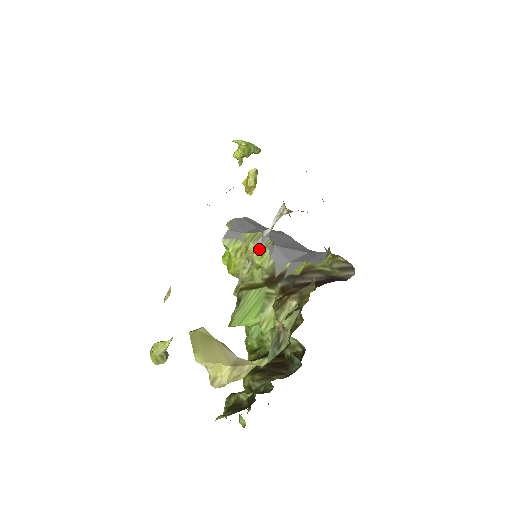
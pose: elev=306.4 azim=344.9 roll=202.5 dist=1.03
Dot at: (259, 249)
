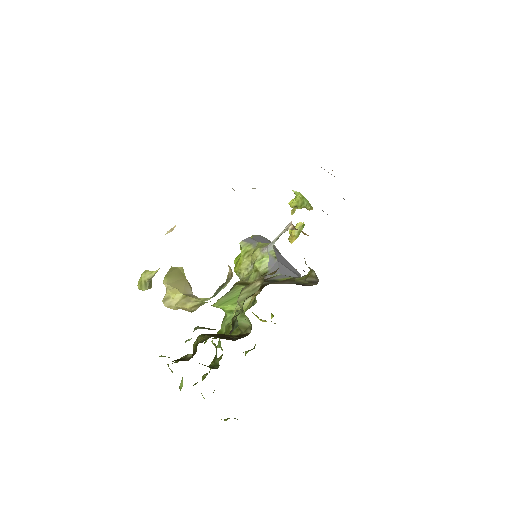
Dot at: (262, 255)
